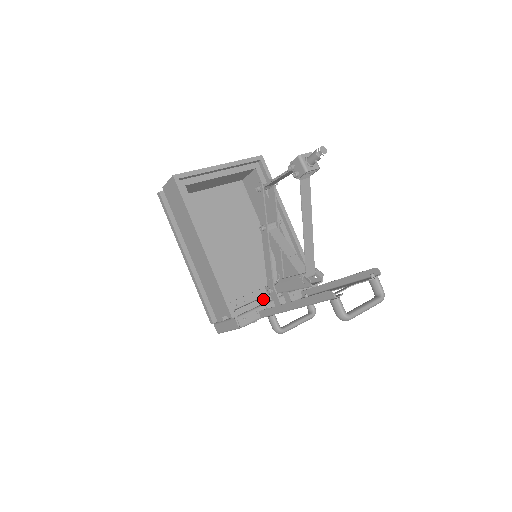
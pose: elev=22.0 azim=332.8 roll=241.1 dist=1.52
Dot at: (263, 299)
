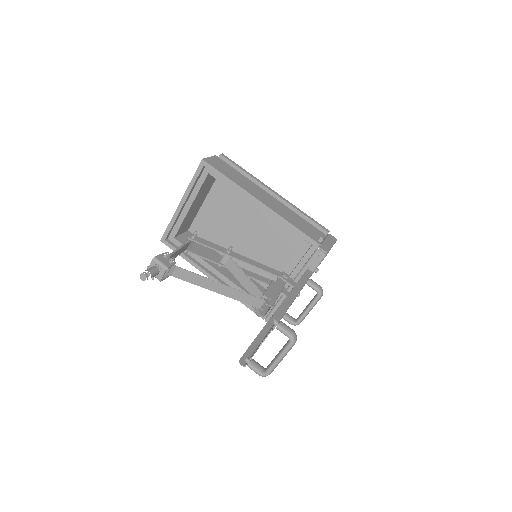
Dot at: occluded
